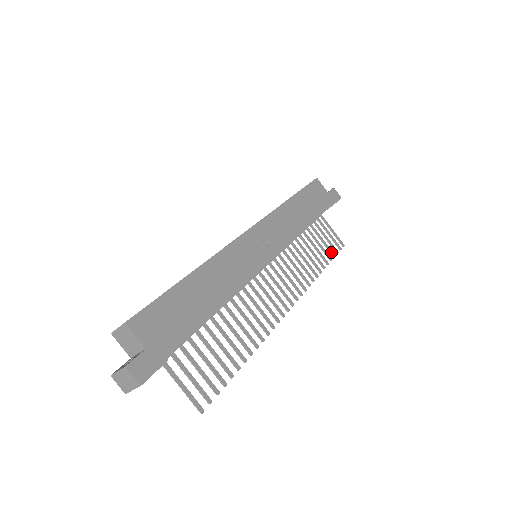
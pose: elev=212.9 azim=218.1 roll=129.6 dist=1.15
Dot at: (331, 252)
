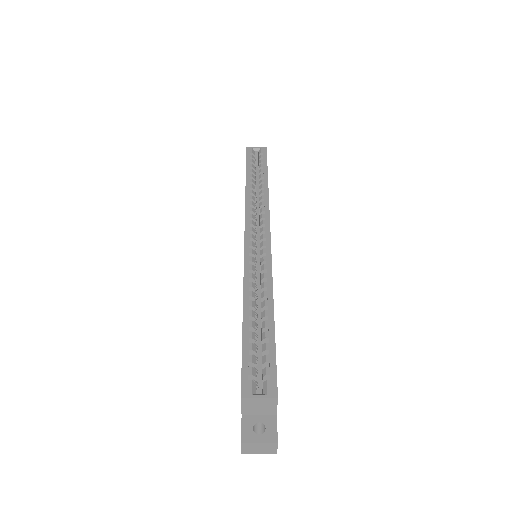
Dot at: occluded
